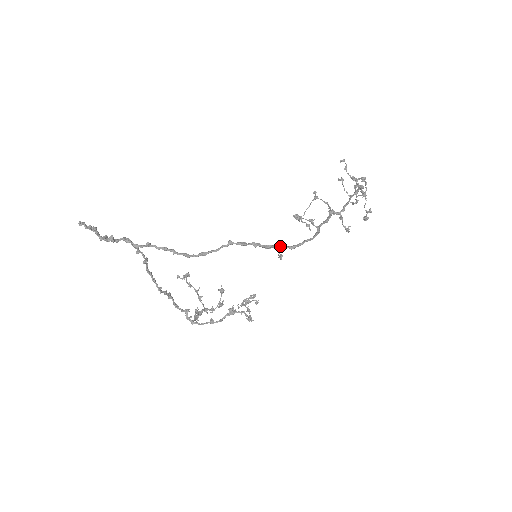
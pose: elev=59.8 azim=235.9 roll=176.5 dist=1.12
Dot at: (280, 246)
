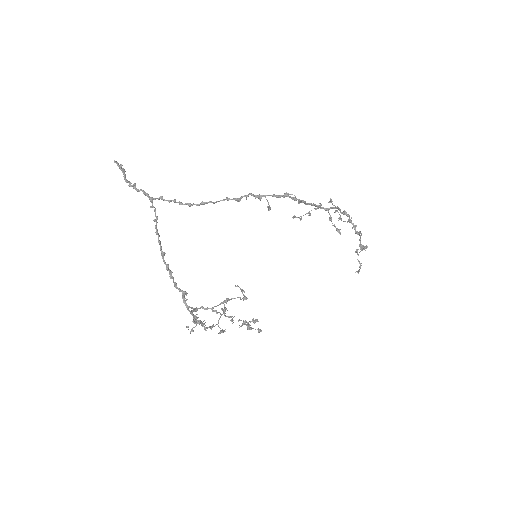
Dot at: (268, 195)
